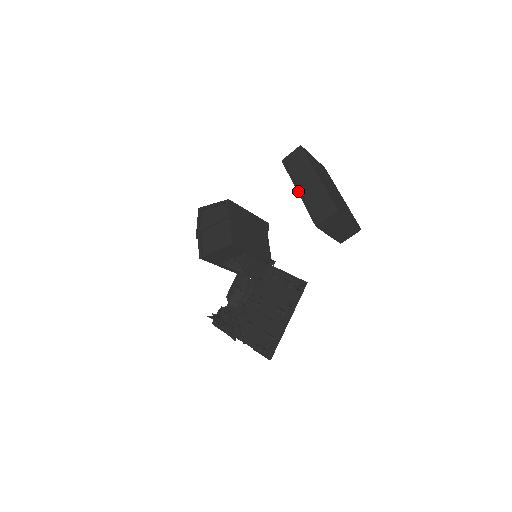
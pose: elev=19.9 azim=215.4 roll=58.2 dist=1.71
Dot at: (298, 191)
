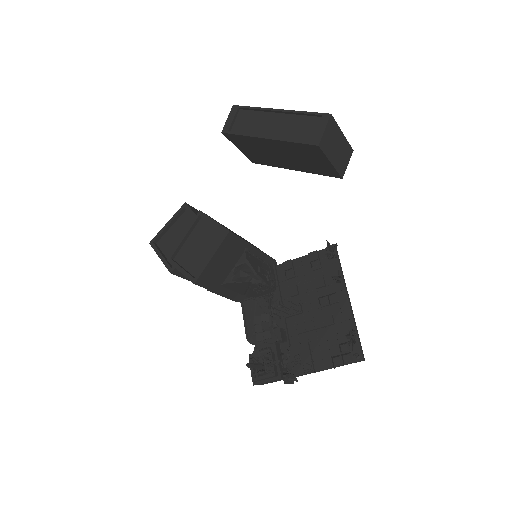
Dot at: (266, 137)
